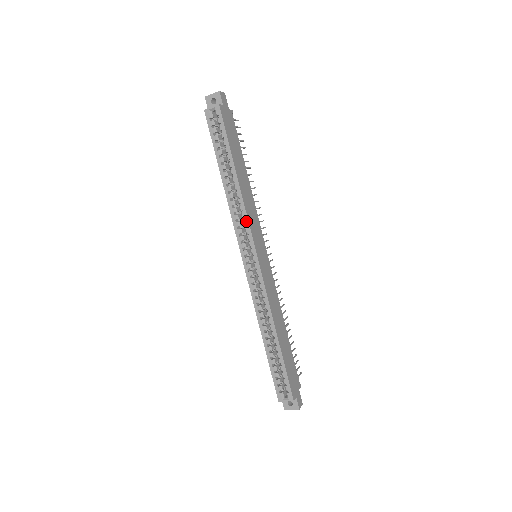
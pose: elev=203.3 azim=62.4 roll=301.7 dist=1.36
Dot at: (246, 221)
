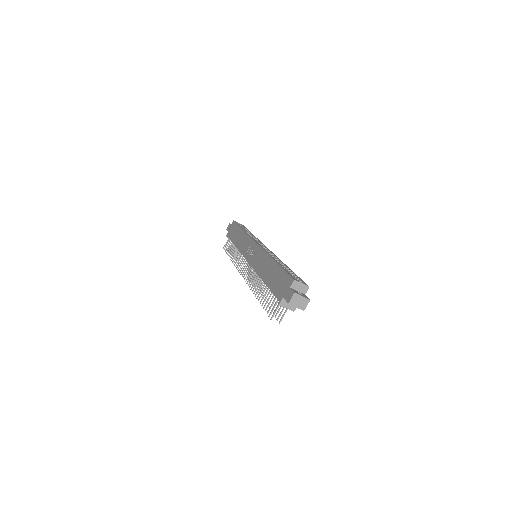
Dot at: (259, 240)
